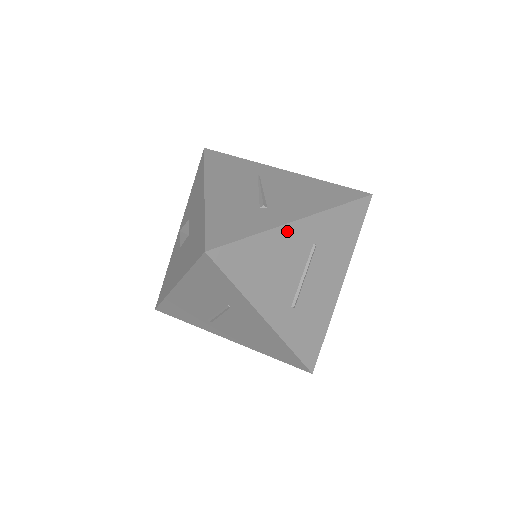
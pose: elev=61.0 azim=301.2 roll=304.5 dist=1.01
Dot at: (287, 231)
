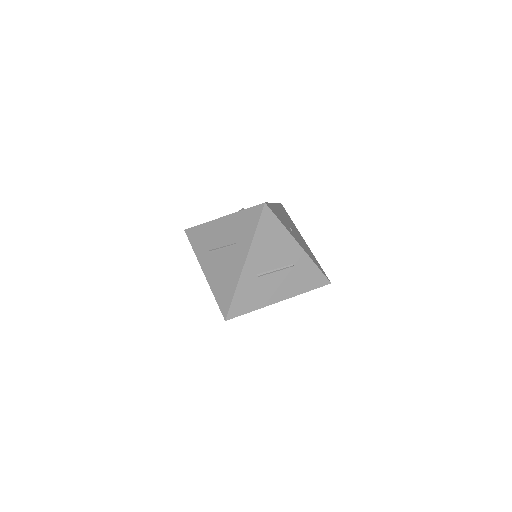
Dot at: (292, 243)
